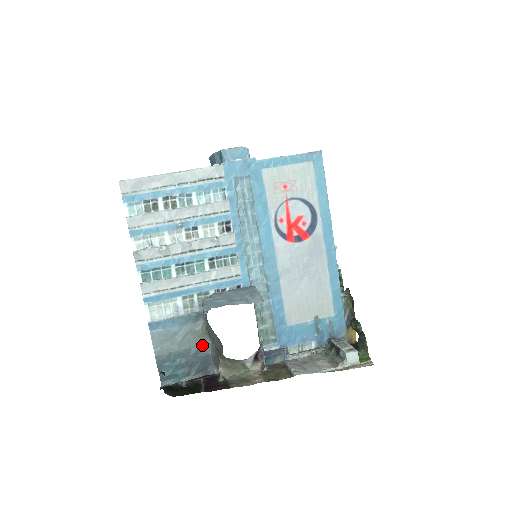
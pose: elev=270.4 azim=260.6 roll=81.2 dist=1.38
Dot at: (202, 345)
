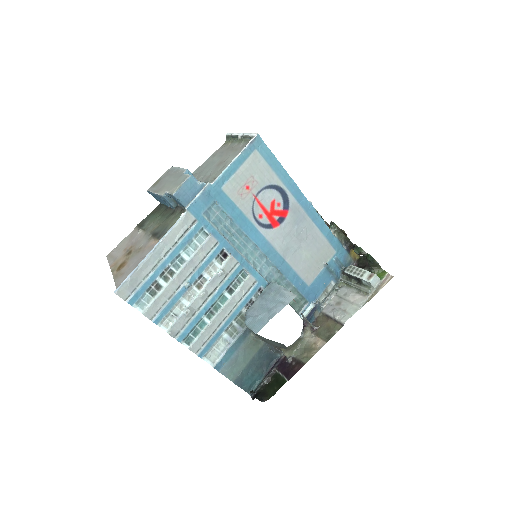
Dot at: (260, 348)
